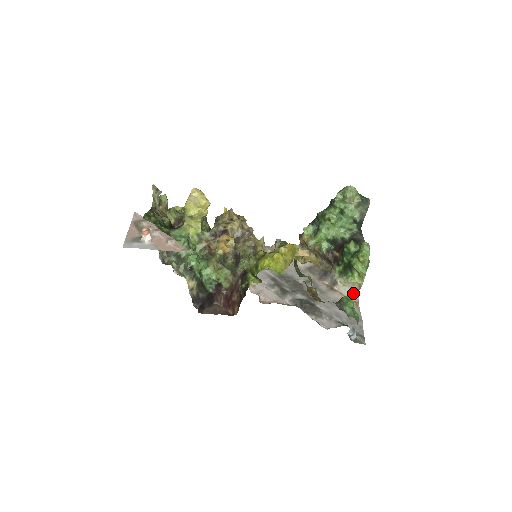
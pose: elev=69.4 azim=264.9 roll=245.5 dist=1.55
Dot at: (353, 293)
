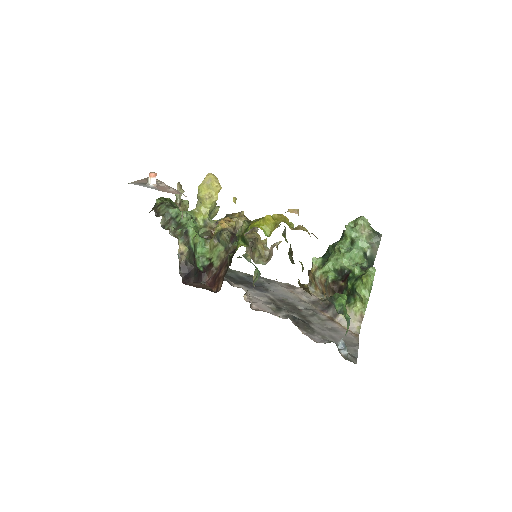
Dot at: (354, 325)
